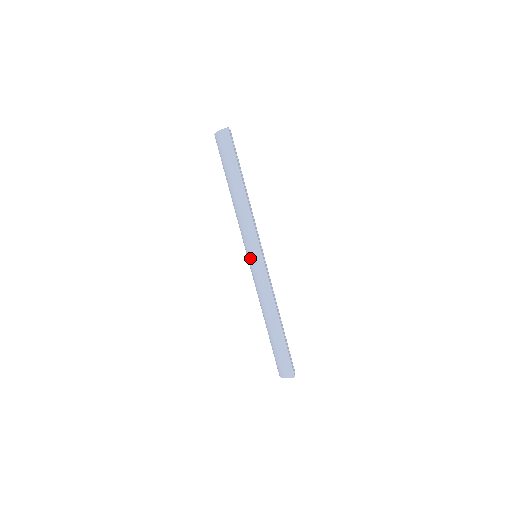
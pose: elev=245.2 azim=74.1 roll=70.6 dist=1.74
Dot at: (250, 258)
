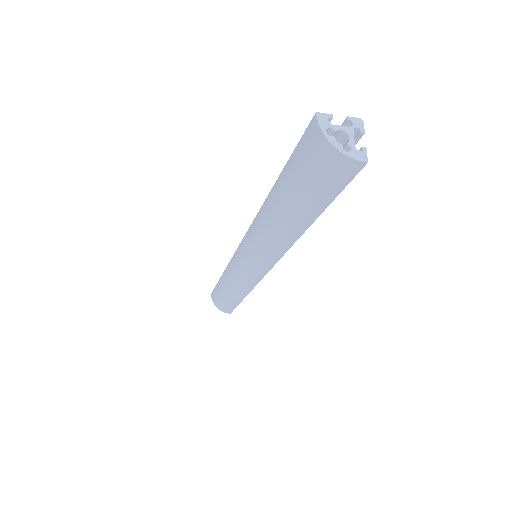
Dot at: (246, 261)
